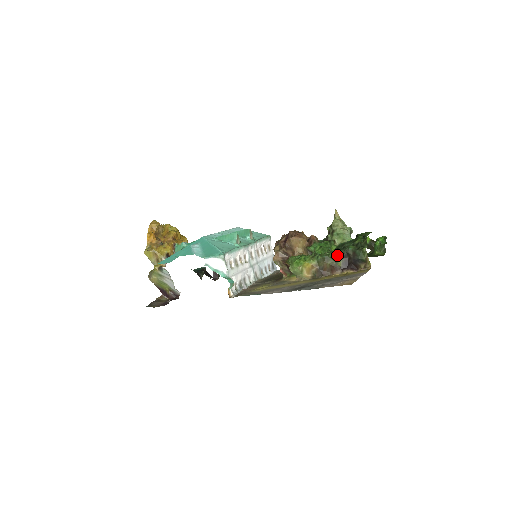
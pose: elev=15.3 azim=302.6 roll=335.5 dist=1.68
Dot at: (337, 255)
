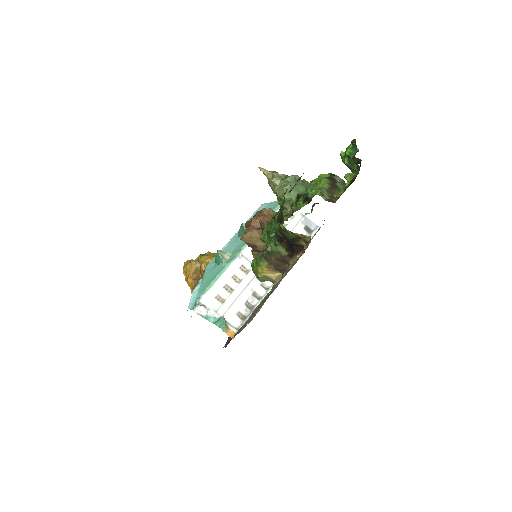
Dot at: (275, 243)
